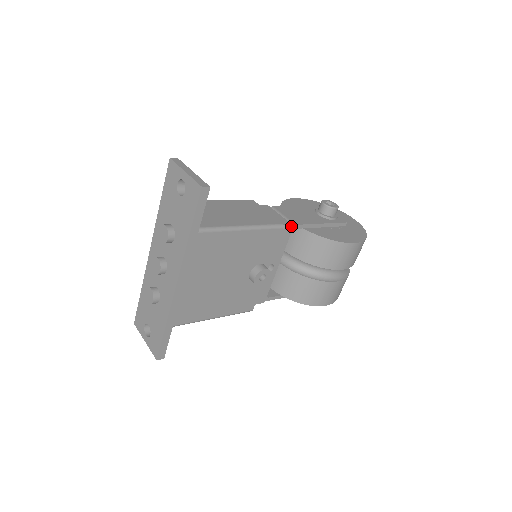
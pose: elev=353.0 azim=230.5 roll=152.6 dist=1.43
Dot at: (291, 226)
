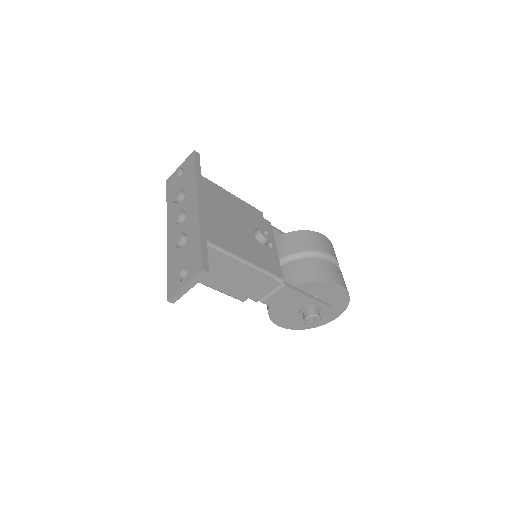
Dot at: (269, 222)
